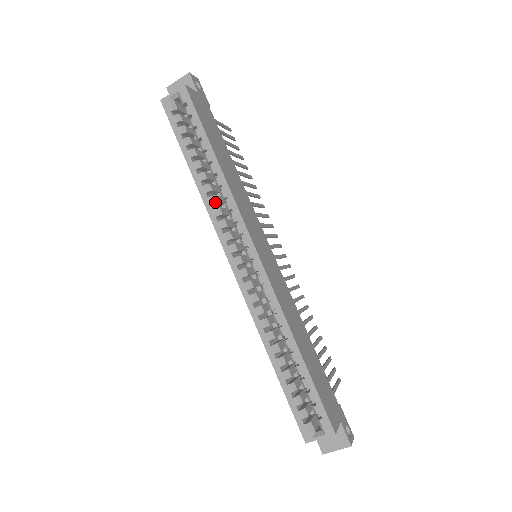
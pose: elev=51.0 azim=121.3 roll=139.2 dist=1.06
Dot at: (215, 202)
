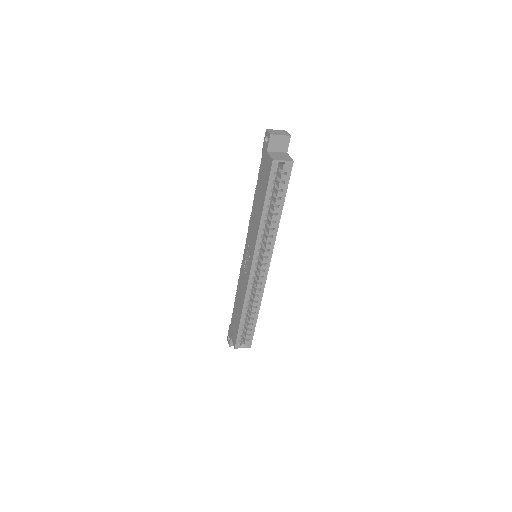
Dot at: occluded
